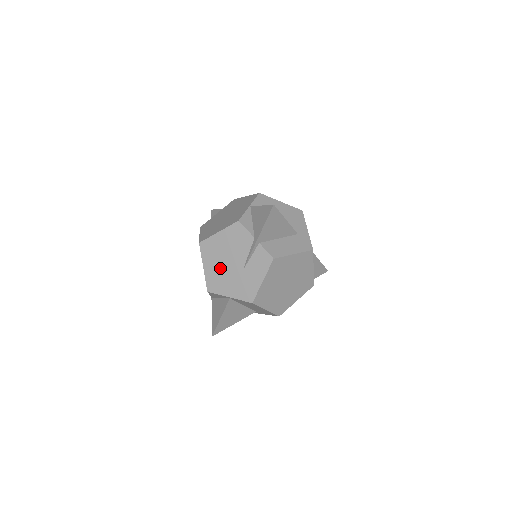
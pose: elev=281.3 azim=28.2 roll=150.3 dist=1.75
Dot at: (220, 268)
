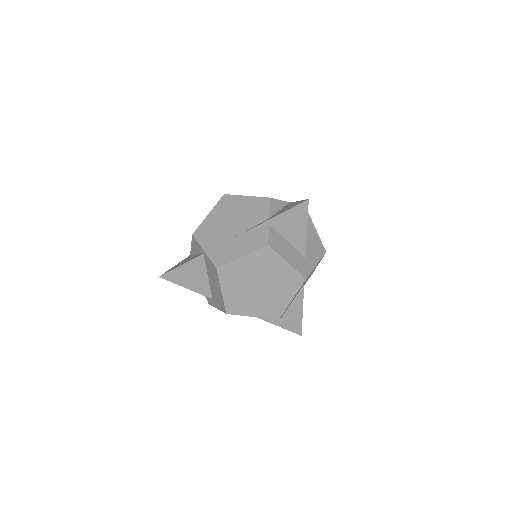
Dot at: (220, 223)
